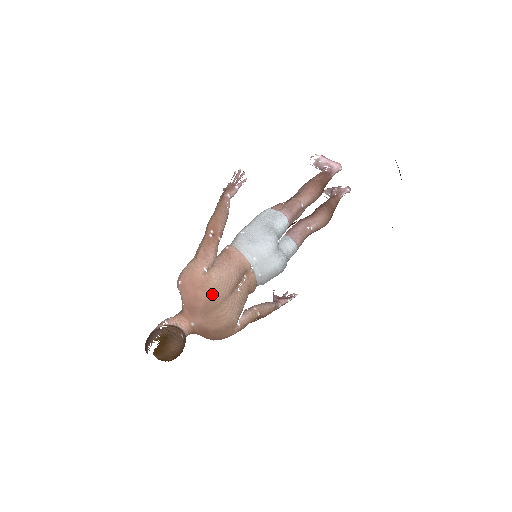
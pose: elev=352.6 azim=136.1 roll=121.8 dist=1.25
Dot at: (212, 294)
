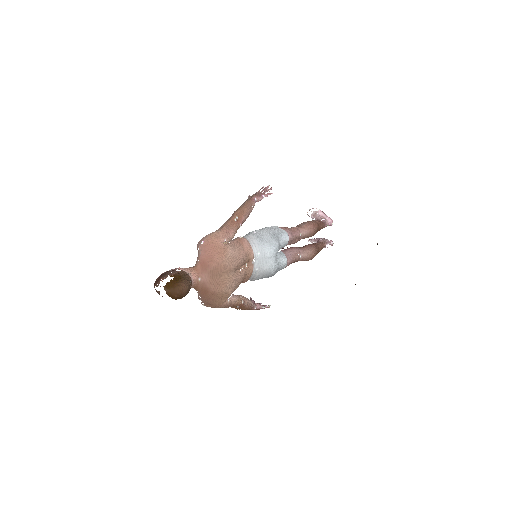
Dot at: (224, 261)
